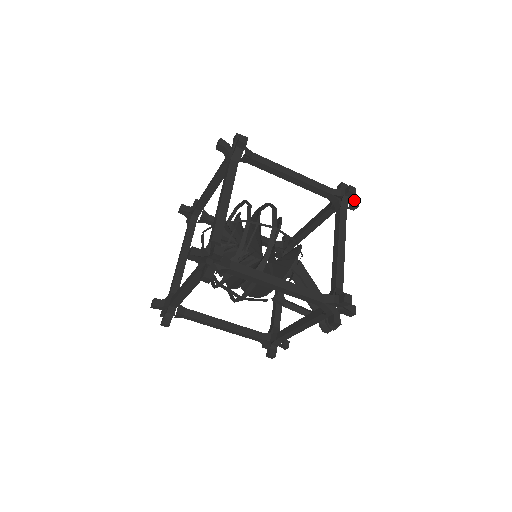
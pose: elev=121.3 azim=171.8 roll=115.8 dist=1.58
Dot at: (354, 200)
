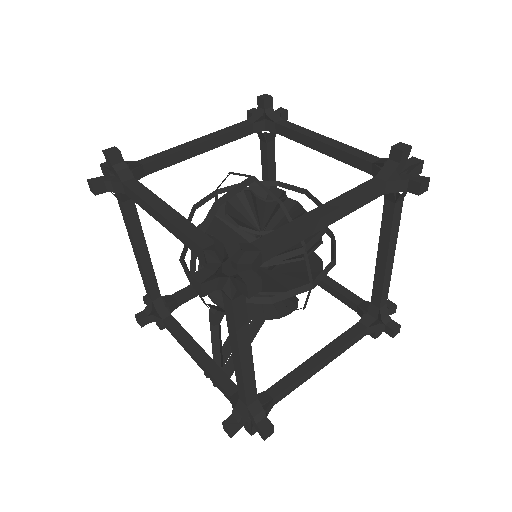
Dot at: occluded
